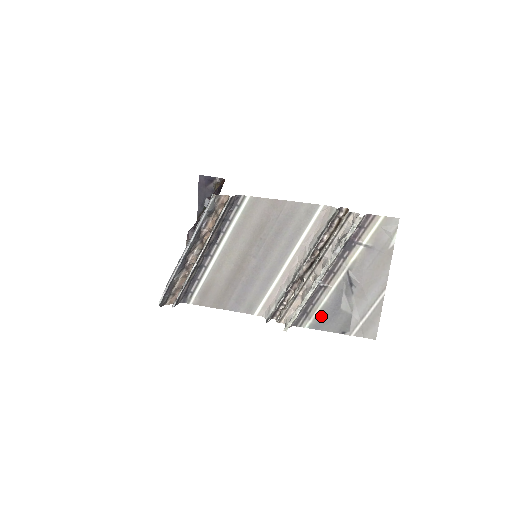
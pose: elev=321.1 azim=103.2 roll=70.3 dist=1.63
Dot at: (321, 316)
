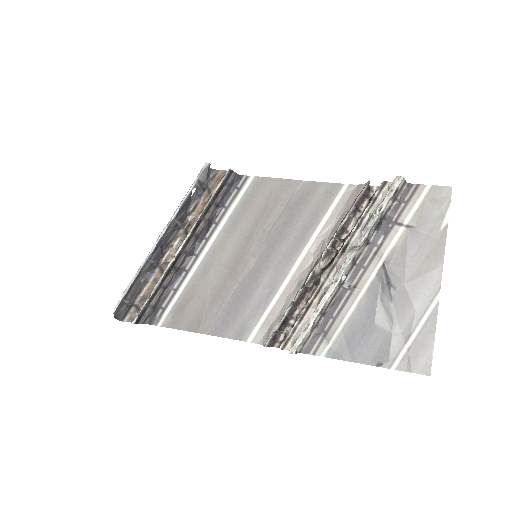
Dot at: (345, 337)
